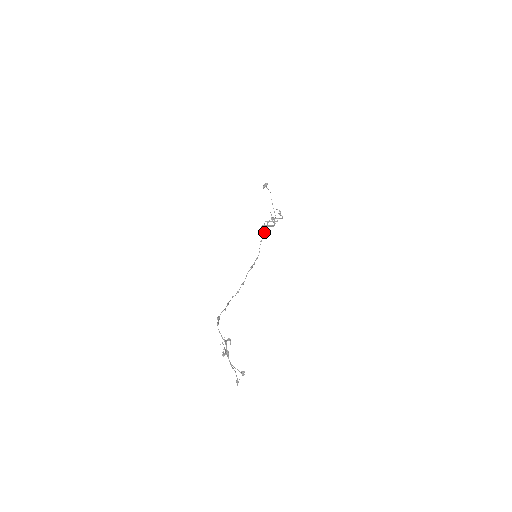
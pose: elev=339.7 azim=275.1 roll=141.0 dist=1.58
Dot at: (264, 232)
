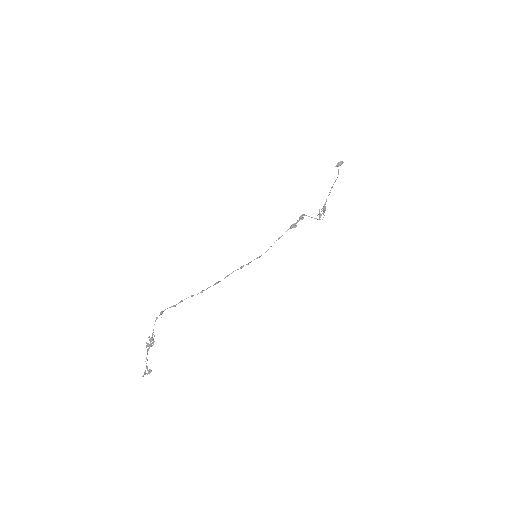
Dot at: (290, 228)
